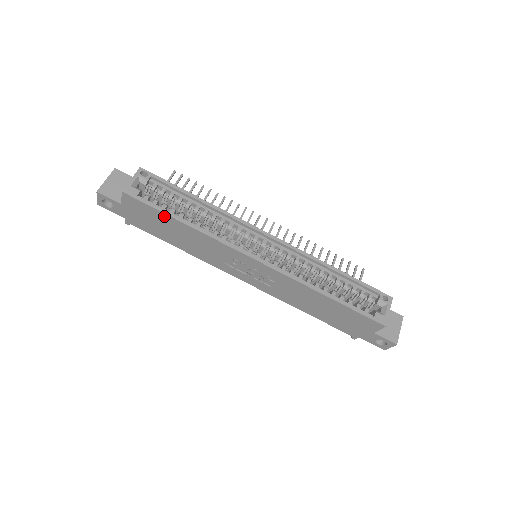
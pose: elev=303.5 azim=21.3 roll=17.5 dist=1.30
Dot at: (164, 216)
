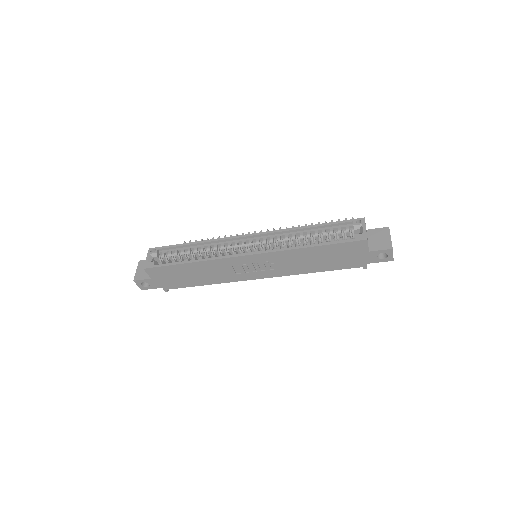
Dot at: (176, 267)
